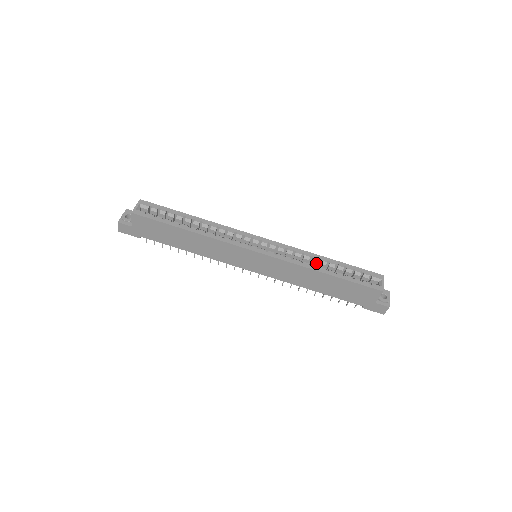
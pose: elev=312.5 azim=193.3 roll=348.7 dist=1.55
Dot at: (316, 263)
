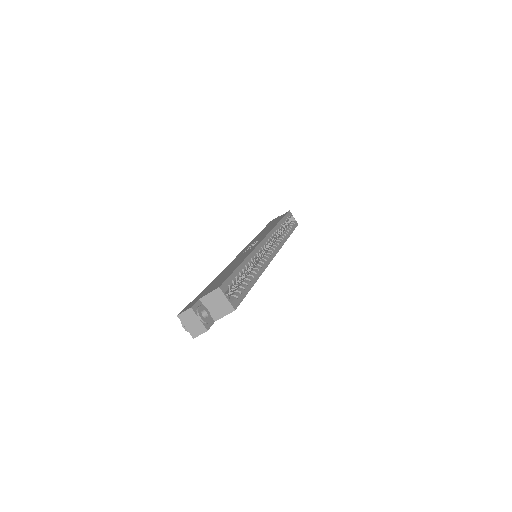
Dot at: occluded
